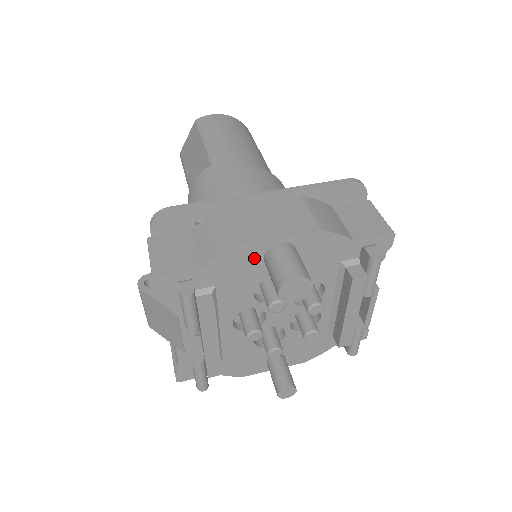
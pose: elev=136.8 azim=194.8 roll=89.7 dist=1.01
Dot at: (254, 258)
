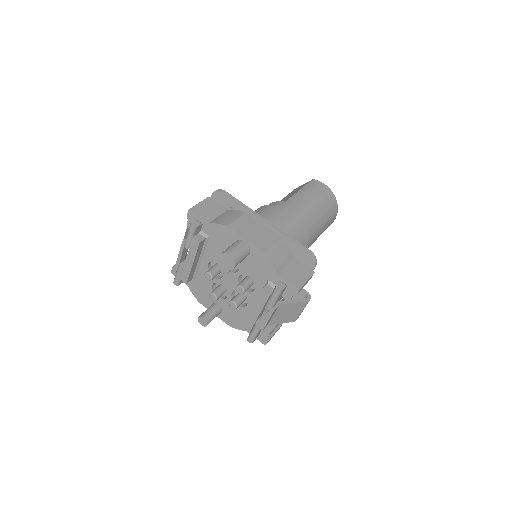
Dot at: (231, 239)
